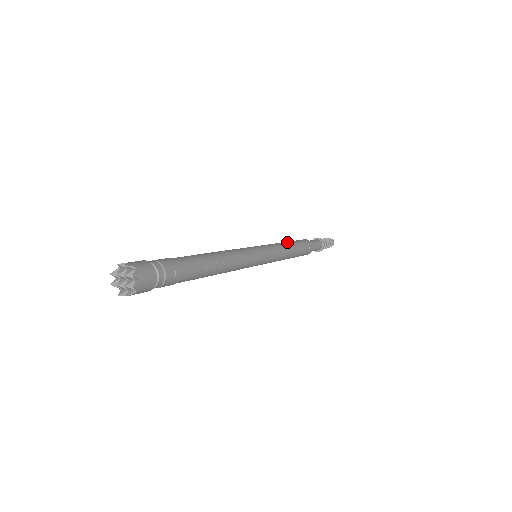
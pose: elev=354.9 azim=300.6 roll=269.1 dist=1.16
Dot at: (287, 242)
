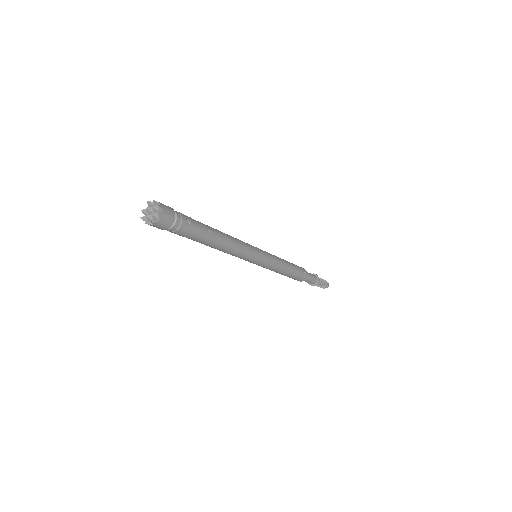
Dot at: occluded
